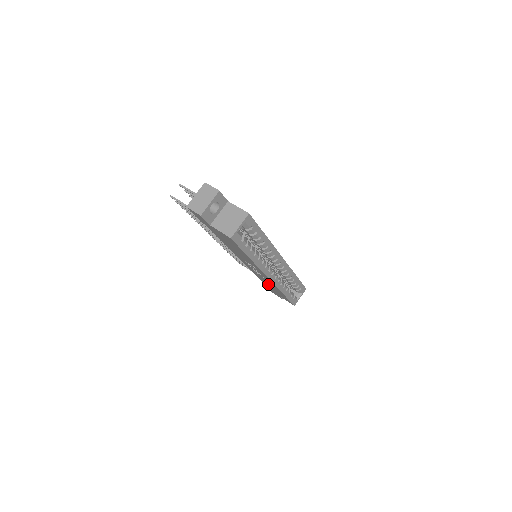
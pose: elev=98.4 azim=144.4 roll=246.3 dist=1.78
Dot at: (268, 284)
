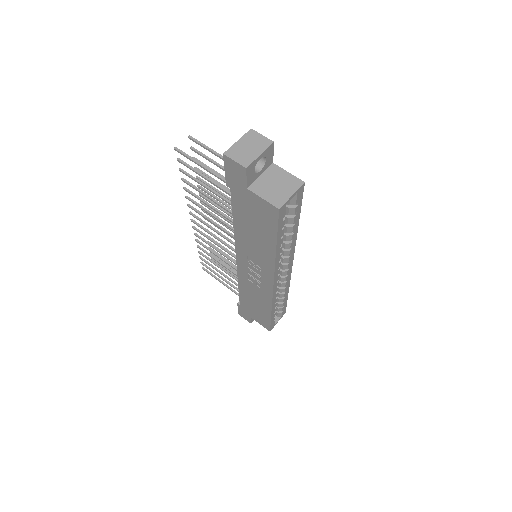
Dot at: (251, 298)
